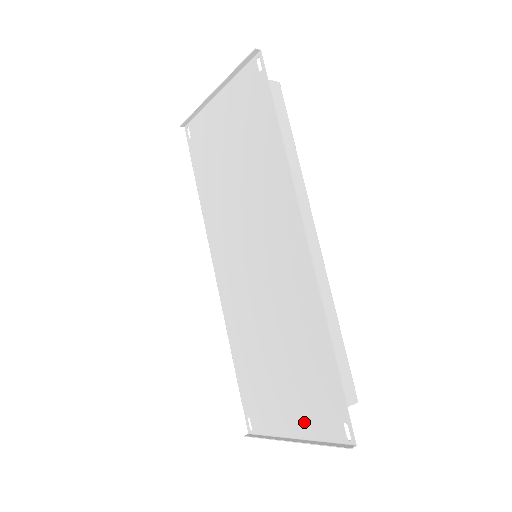
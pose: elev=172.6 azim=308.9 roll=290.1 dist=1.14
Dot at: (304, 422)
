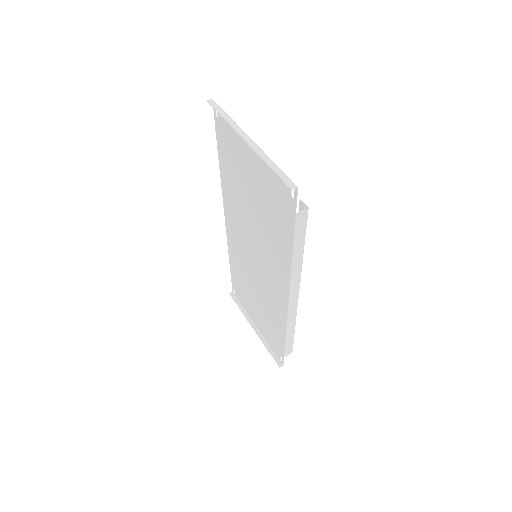
Dot at: (263, 331)
